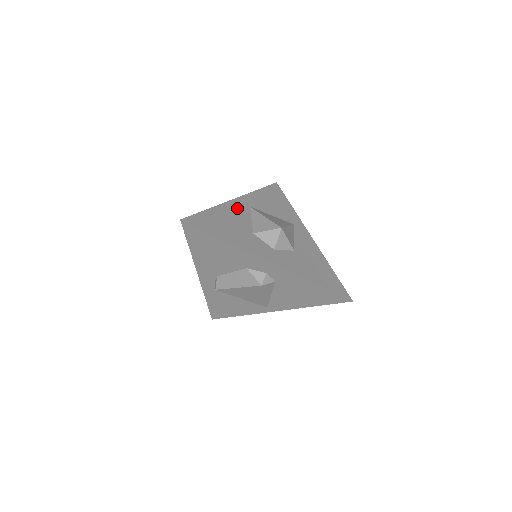
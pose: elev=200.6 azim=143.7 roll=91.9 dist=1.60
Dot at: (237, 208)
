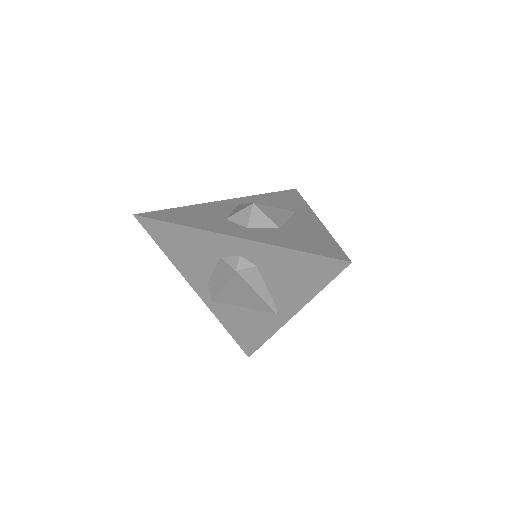
Dot at: (219, 205)
